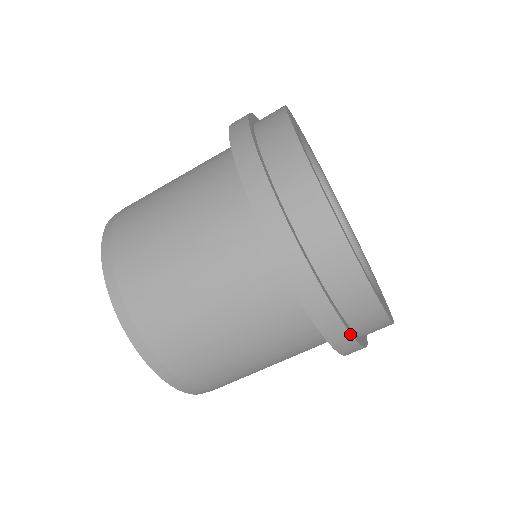
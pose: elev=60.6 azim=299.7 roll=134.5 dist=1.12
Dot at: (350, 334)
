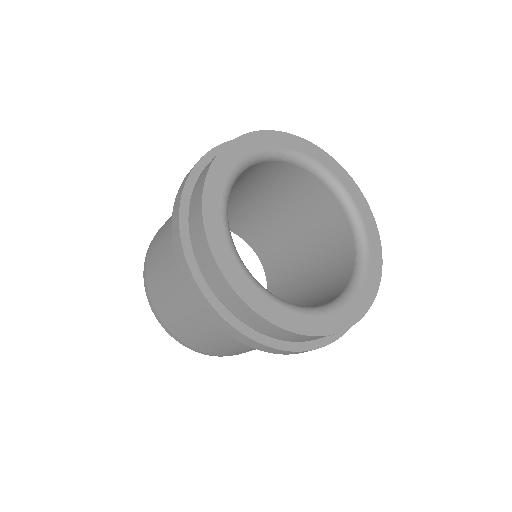
Dot at: occluded
